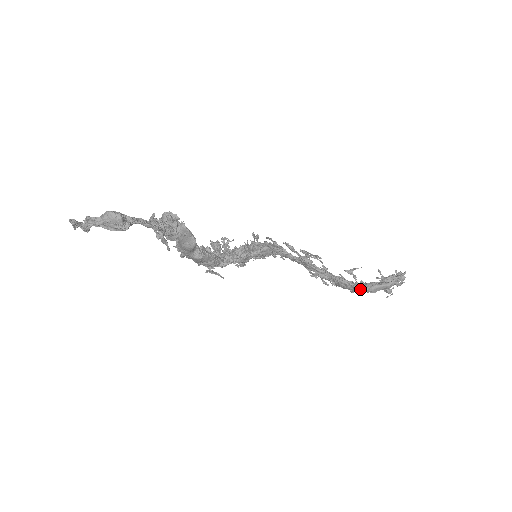
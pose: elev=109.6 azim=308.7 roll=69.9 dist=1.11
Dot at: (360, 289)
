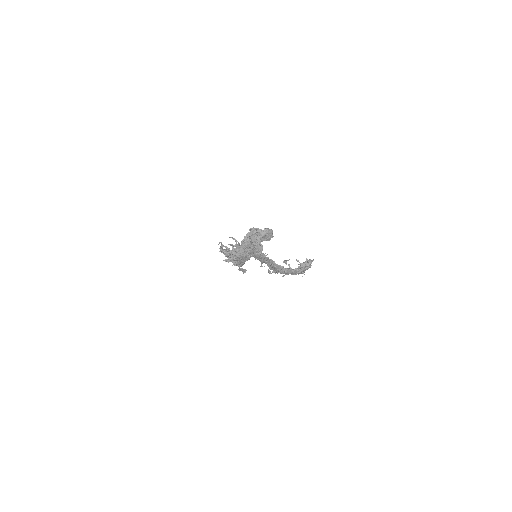
Dot at: (295, 272)
